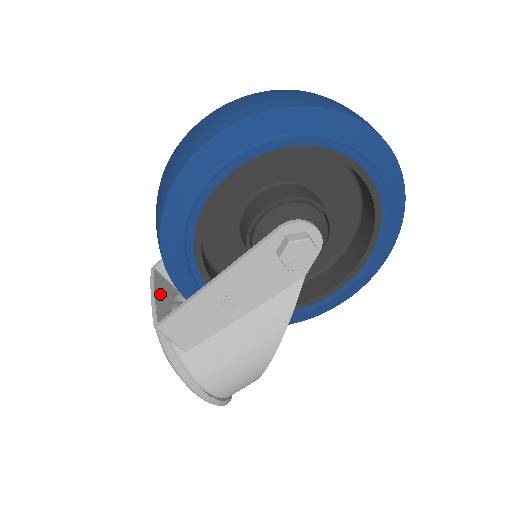
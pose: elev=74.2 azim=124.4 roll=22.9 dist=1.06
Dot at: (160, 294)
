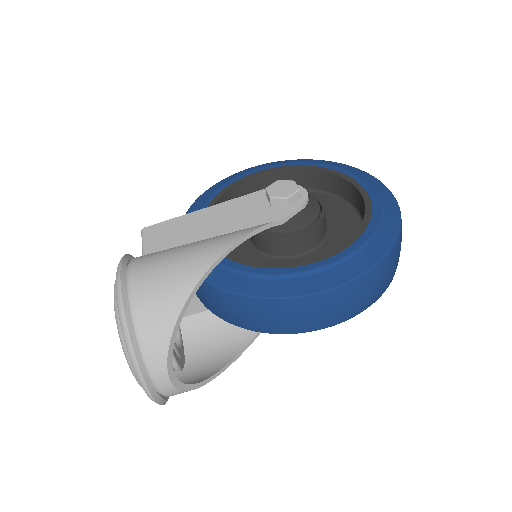
Dot at: occluded
